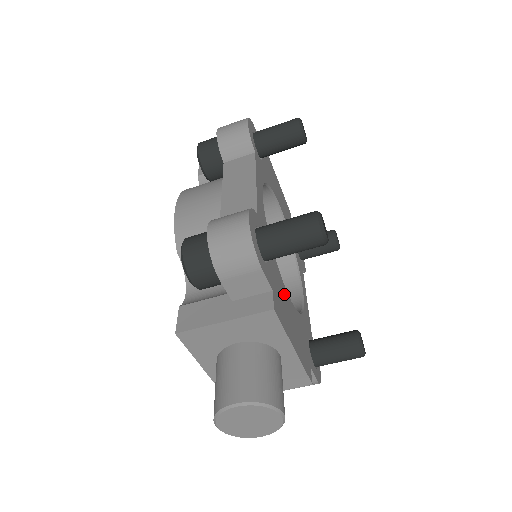
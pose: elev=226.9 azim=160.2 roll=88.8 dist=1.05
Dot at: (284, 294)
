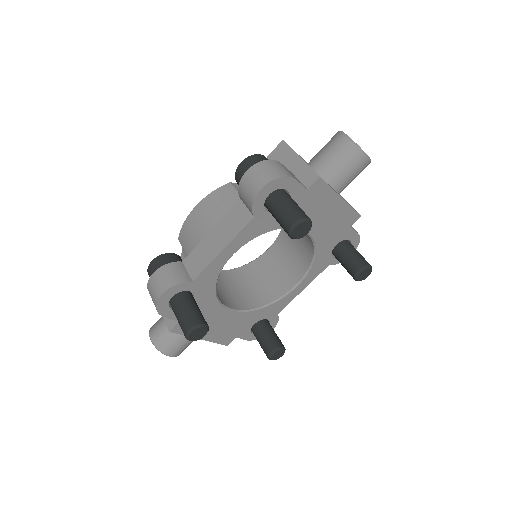
Dot at: (214, 313)
